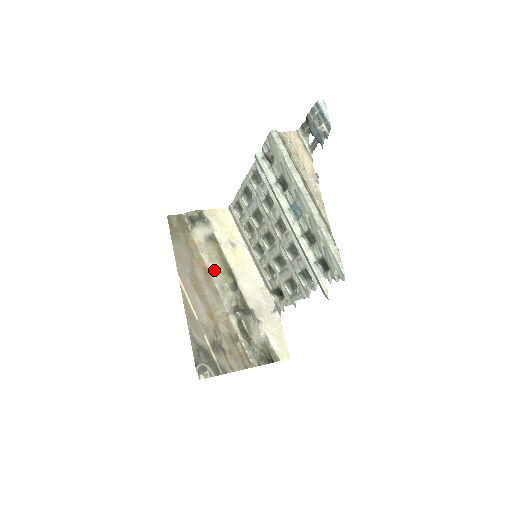
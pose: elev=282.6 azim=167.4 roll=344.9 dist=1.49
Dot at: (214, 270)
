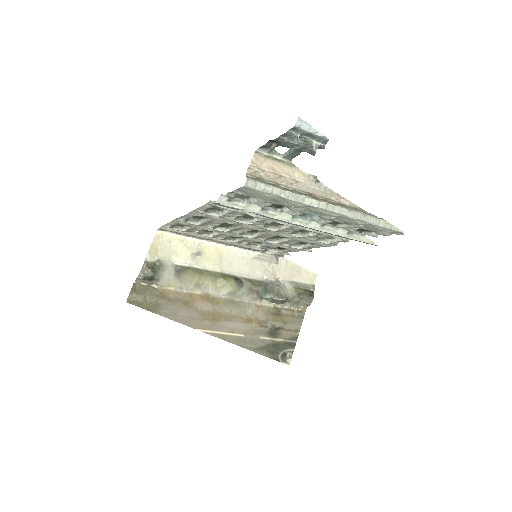
Dot at: (211, 290)
